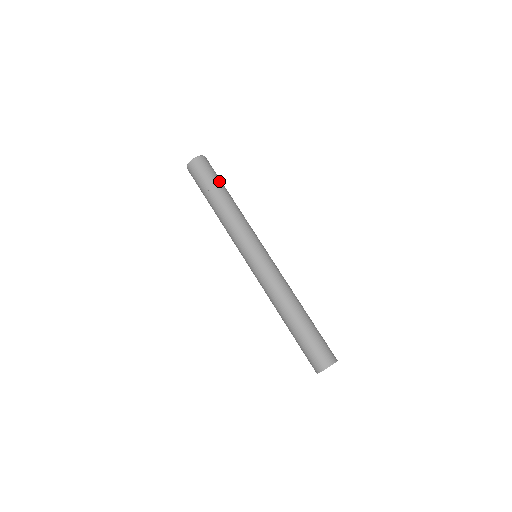
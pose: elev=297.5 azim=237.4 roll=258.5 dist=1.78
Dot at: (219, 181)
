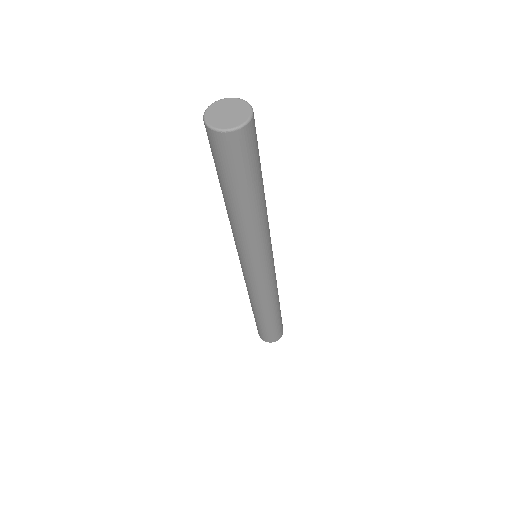
Dot at: (254, 177)
